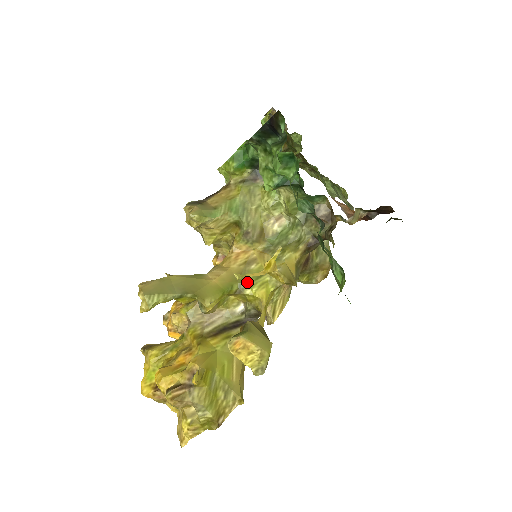
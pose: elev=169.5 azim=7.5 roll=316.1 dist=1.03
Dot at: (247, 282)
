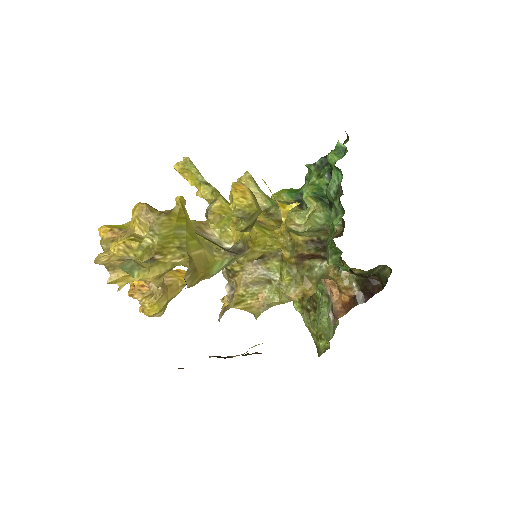
Dot at: occluded
